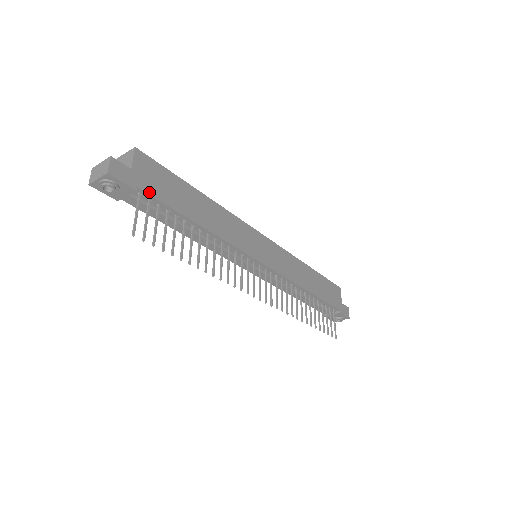
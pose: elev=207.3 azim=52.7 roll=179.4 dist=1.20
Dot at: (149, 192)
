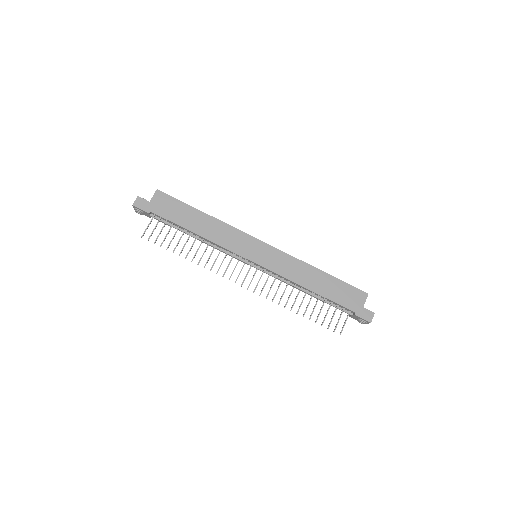
Dot at: (158, 214)
